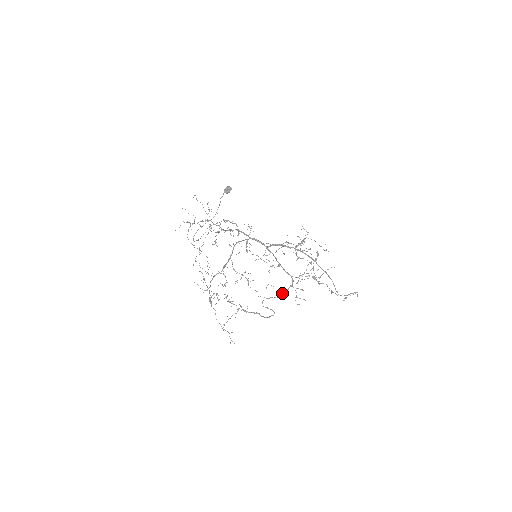
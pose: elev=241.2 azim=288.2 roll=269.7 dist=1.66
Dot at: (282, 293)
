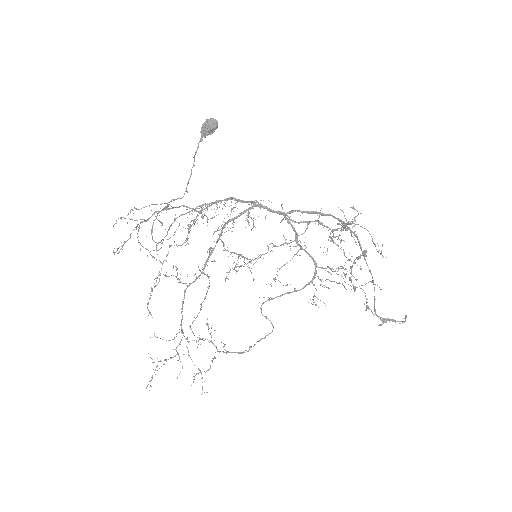
Dot at: (294, 290)
